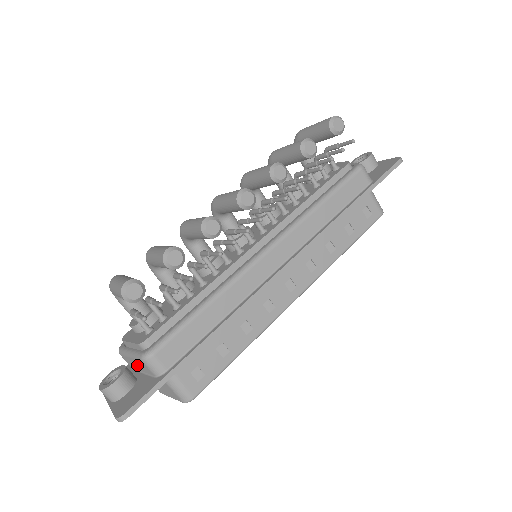
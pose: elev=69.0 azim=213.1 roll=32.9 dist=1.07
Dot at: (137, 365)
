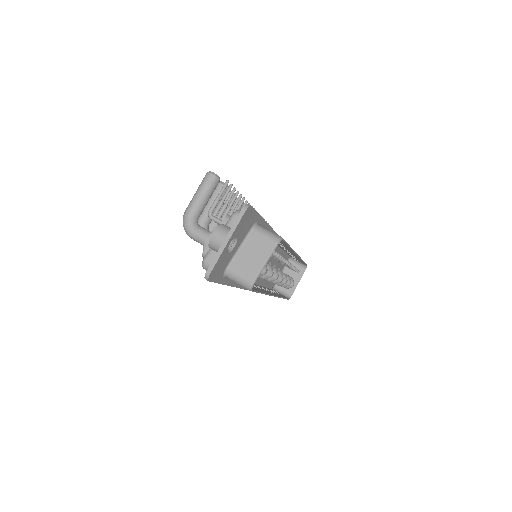
Dot at: occluded
